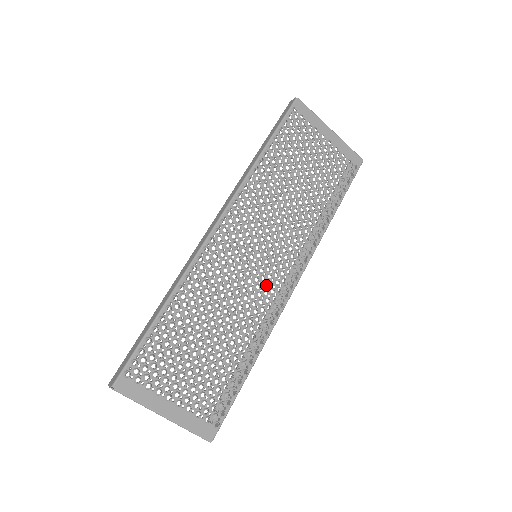
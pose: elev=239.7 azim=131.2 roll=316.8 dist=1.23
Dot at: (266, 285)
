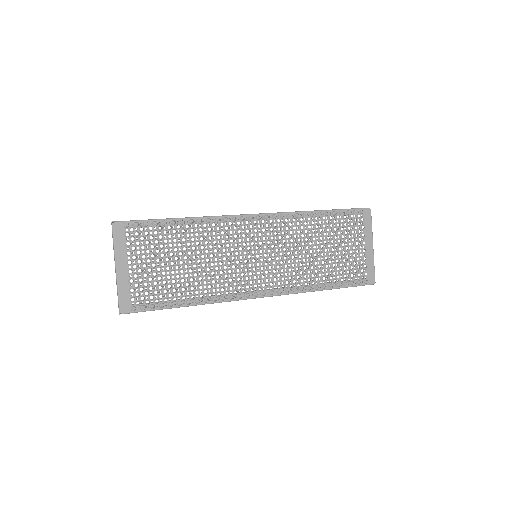
Dot at: (244, 275)
